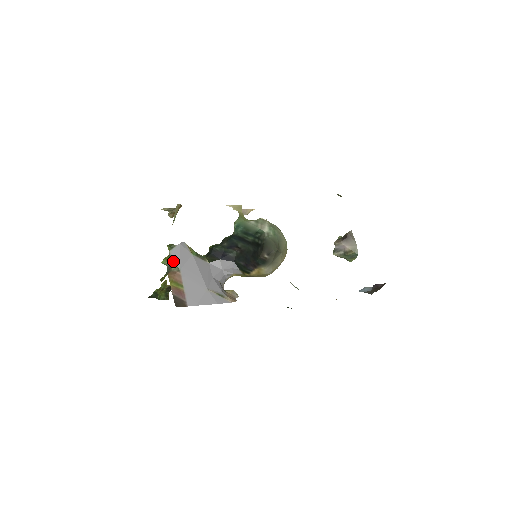
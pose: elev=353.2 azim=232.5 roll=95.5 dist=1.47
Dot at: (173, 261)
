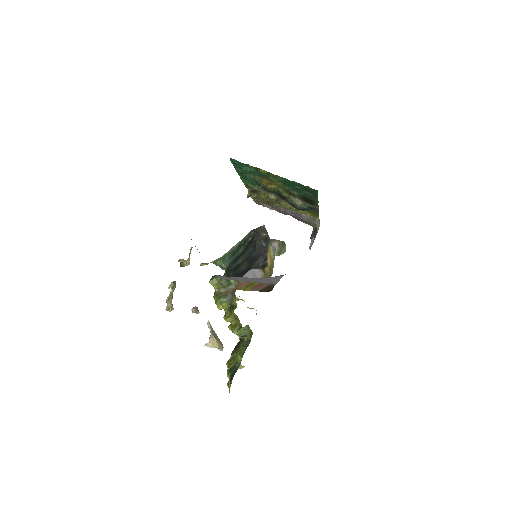
Dot at: (228, 280)
